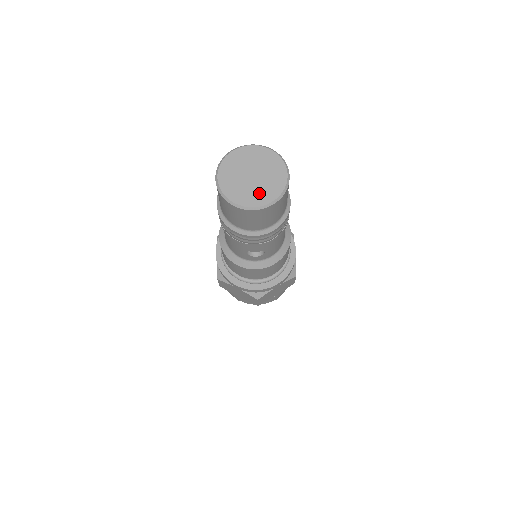
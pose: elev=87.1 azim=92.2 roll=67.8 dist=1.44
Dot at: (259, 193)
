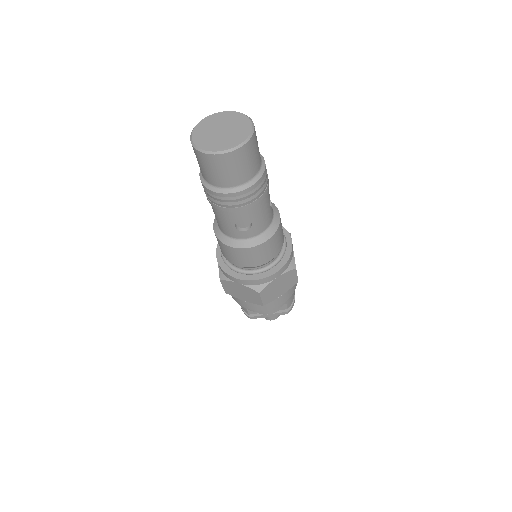
Dot at: (227, 141)
